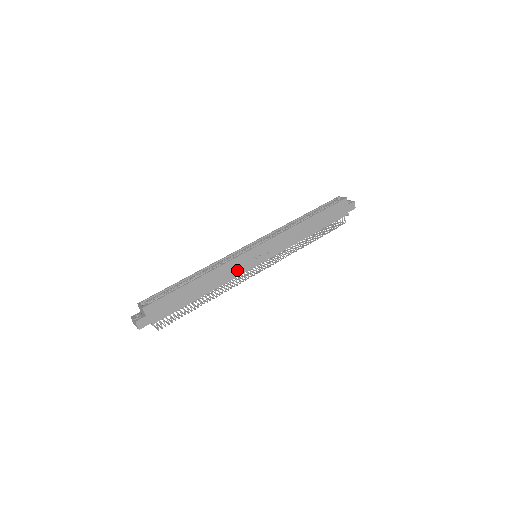
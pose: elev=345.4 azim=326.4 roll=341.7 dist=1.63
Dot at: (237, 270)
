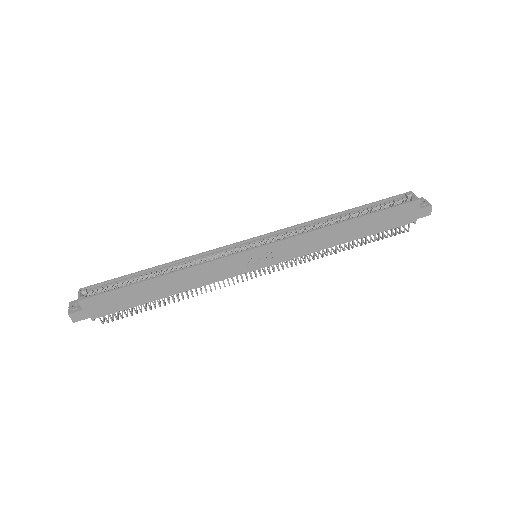
Dot at: (220, 273)
